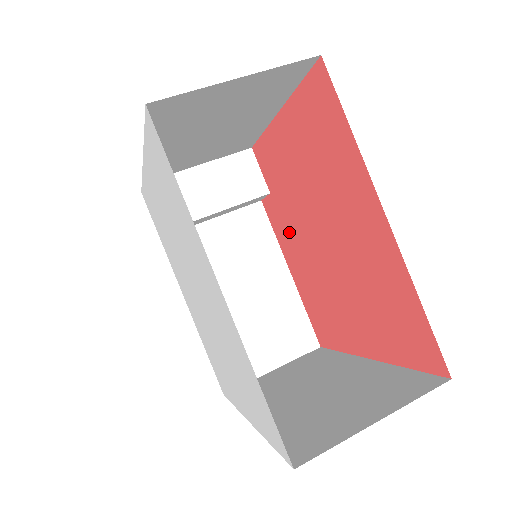
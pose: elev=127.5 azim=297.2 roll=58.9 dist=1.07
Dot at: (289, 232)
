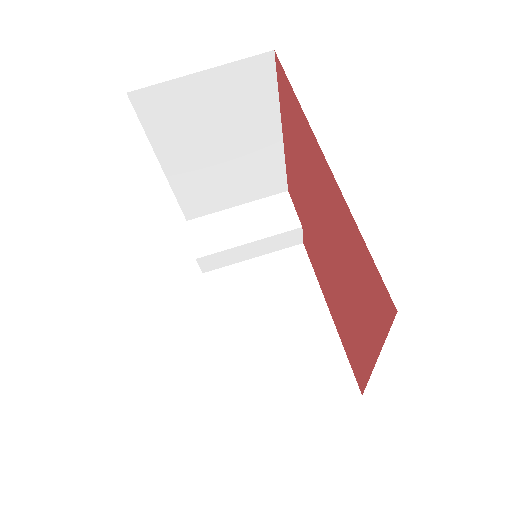
Dot at: (316, 258)
